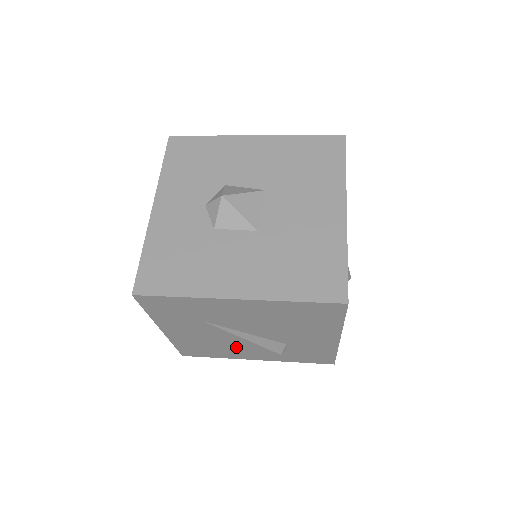
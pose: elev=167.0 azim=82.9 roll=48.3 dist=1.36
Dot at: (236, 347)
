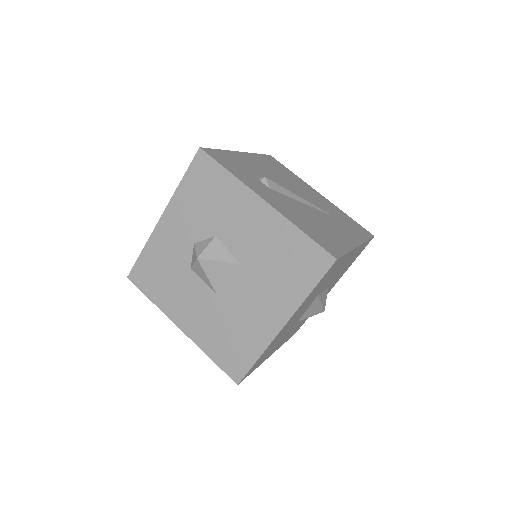
Dot at: occluded
